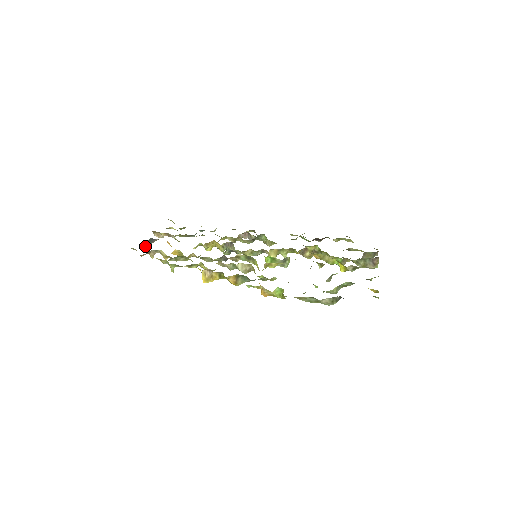
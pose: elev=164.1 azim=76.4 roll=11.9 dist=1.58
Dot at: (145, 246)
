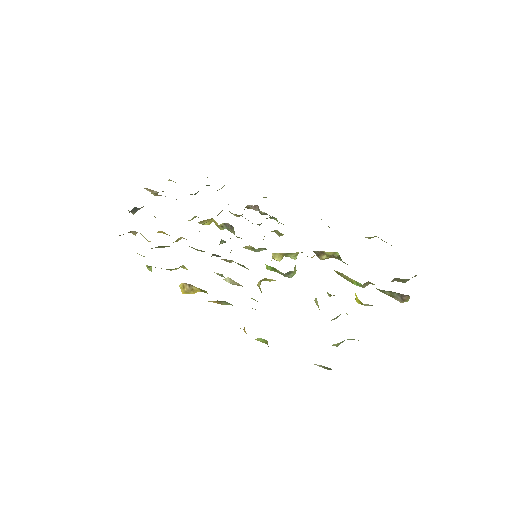
Dot at: occluded
